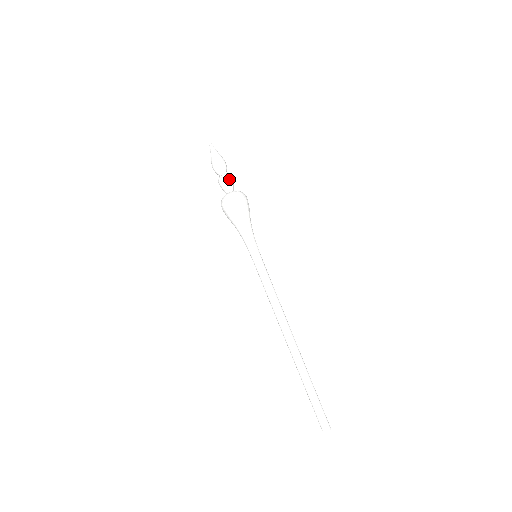
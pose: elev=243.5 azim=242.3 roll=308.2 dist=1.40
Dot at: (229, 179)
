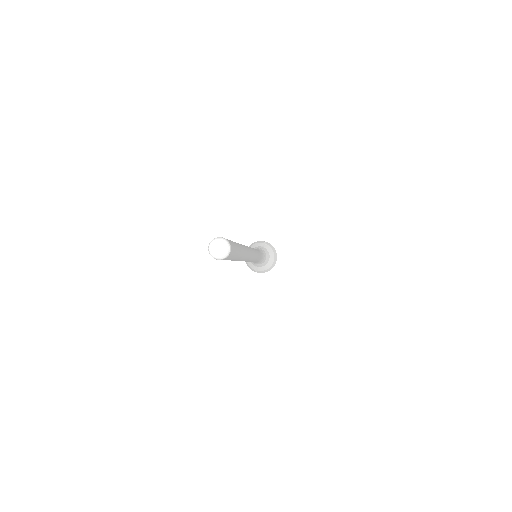
Dot at: occluded
